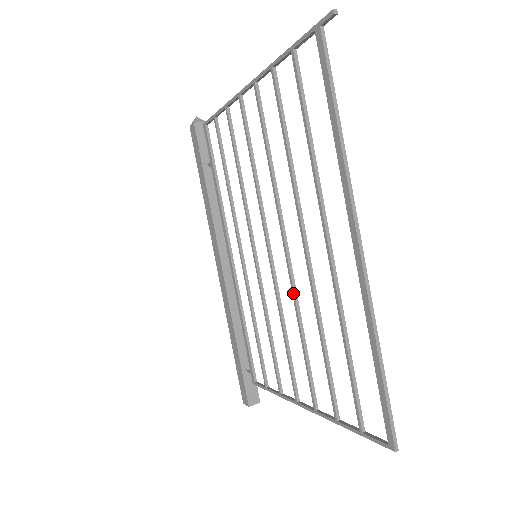
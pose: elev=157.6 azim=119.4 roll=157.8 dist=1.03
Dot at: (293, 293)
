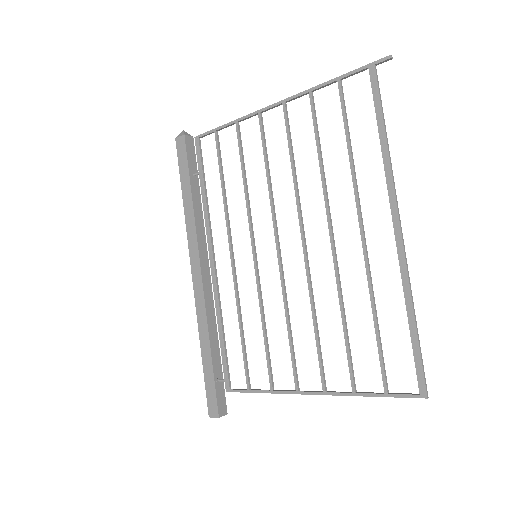
Dot at: (309, 282)
